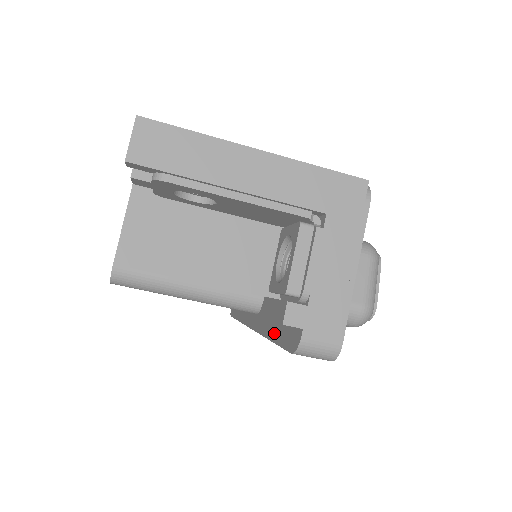
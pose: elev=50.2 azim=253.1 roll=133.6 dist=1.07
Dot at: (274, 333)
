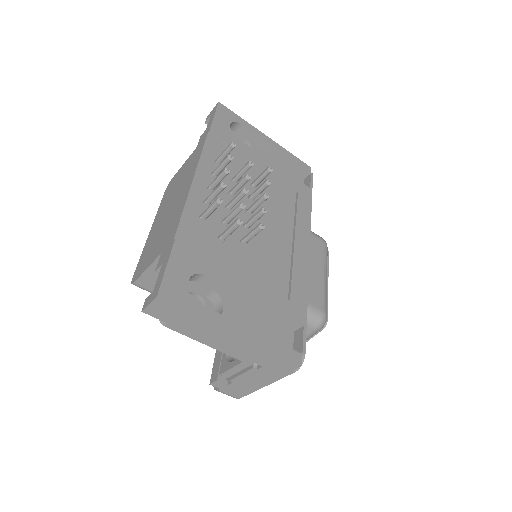
Dot at: occluded
